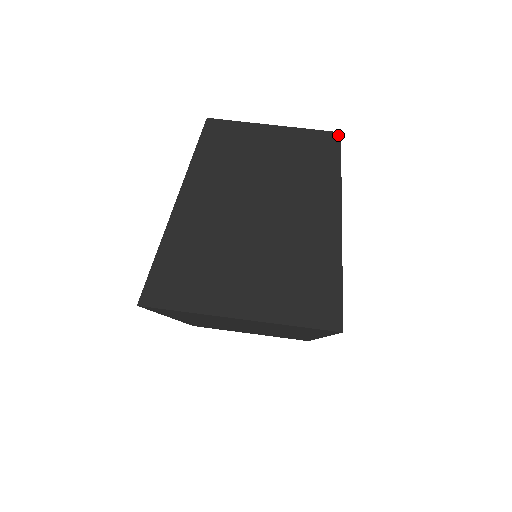
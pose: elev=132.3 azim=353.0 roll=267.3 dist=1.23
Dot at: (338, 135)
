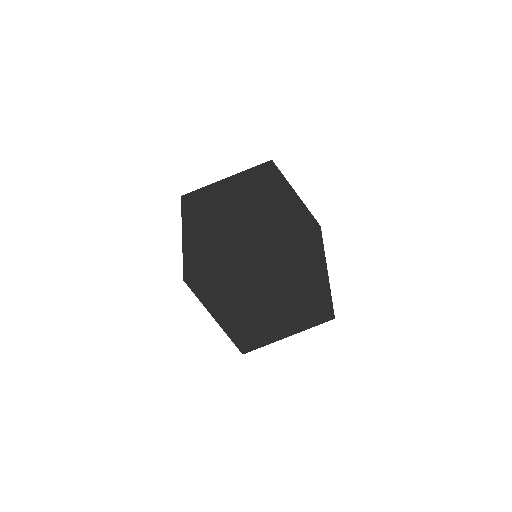
Dot at: (271, 161)
